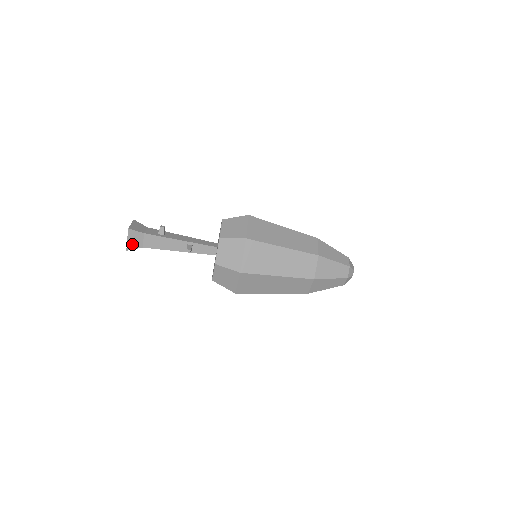
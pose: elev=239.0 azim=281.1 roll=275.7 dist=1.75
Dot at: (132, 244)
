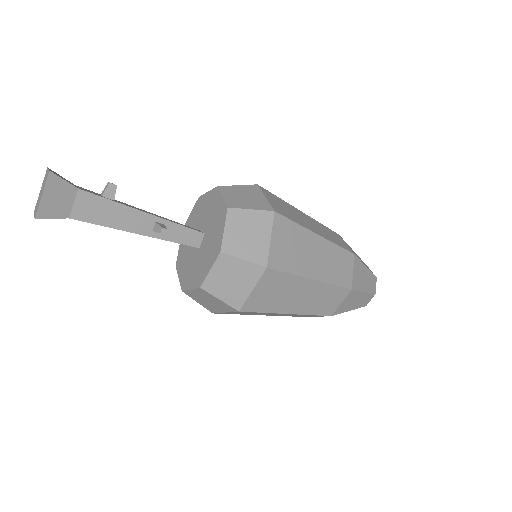
Dot at: (49, 207)
